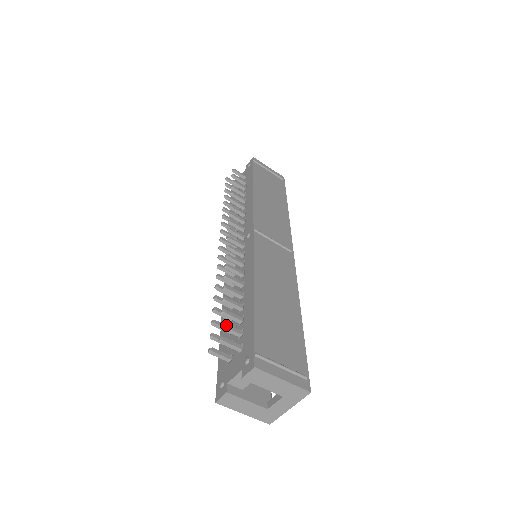
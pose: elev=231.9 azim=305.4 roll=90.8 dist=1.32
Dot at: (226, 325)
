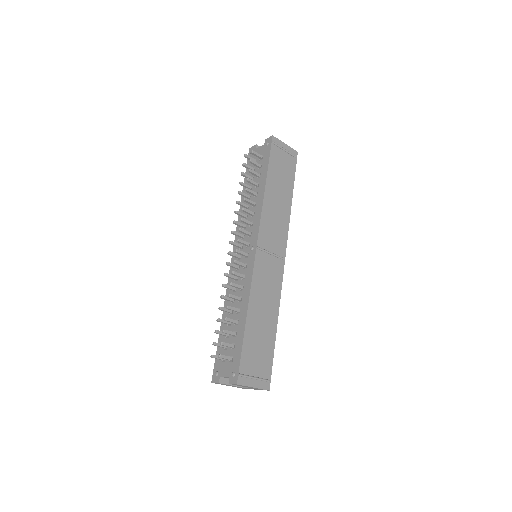
Dot at: (224, 344)
